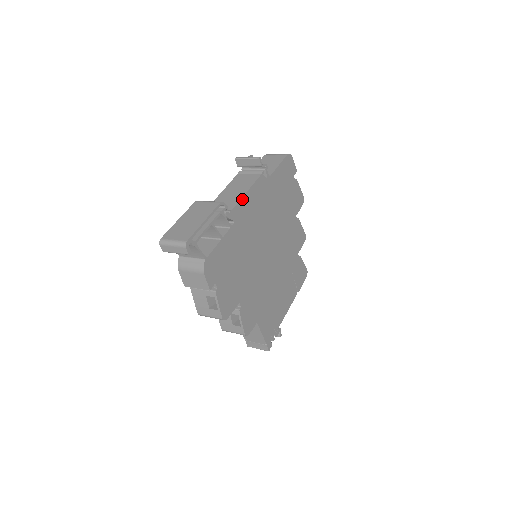
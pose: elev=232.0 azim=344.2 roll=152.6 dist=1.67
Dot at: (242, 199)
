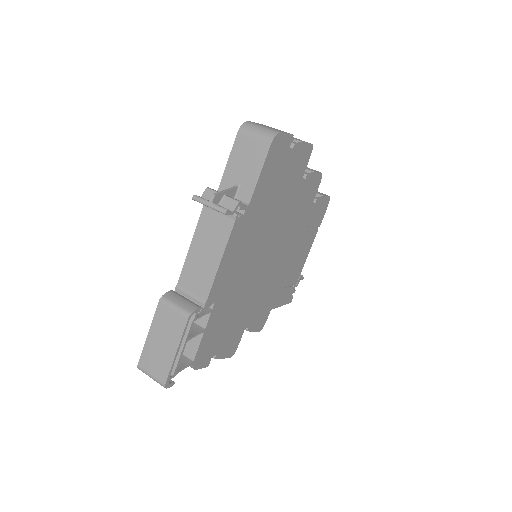
Dot at: (216, 276)
